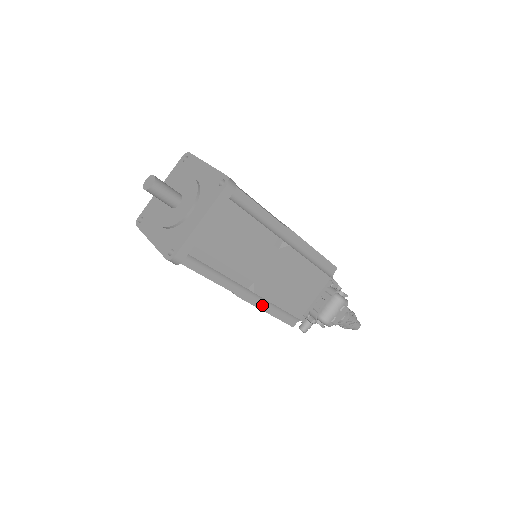
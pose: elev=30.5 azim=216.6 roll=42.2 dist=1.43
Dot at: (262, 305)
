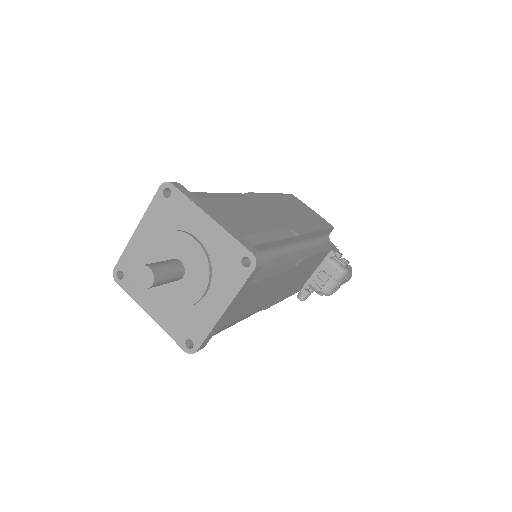
Dot at: occluded
